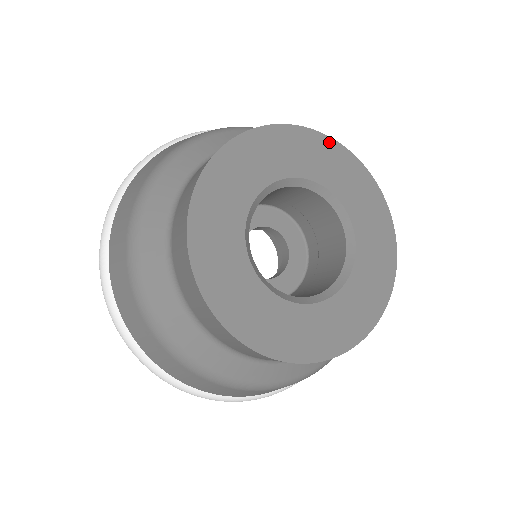
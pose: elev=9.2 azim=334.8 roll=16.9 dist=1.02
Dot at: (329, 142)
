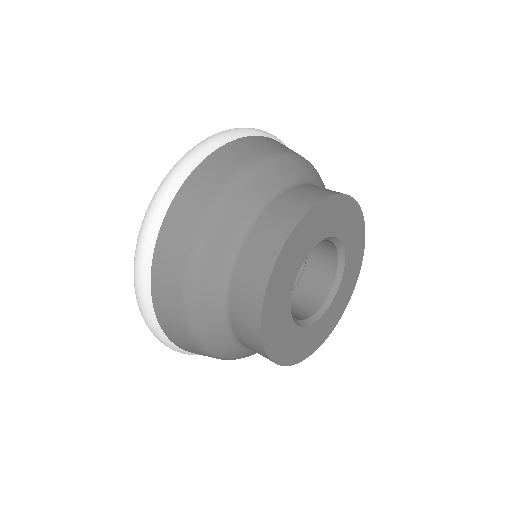
Dot at: (327, 202)
